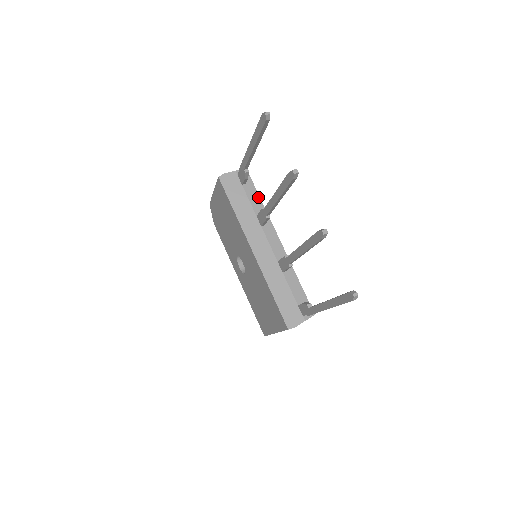
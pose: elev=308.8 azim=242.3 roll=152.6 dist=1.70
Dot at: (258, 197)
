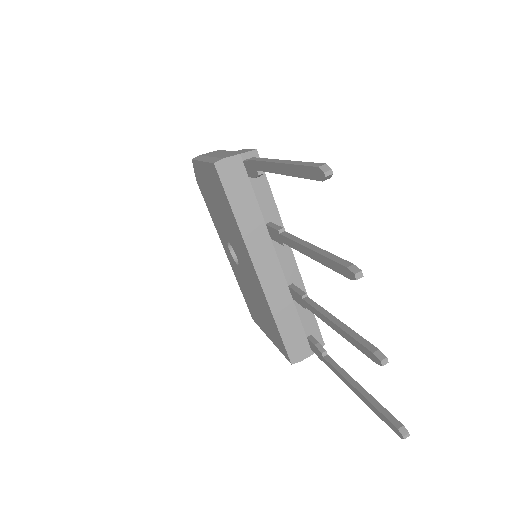
Dot at: (270, 194)
